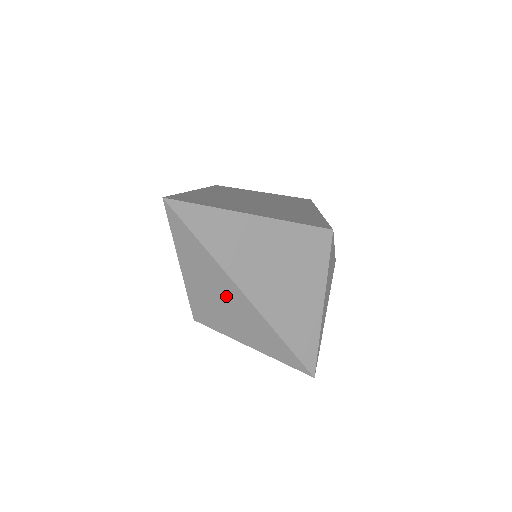
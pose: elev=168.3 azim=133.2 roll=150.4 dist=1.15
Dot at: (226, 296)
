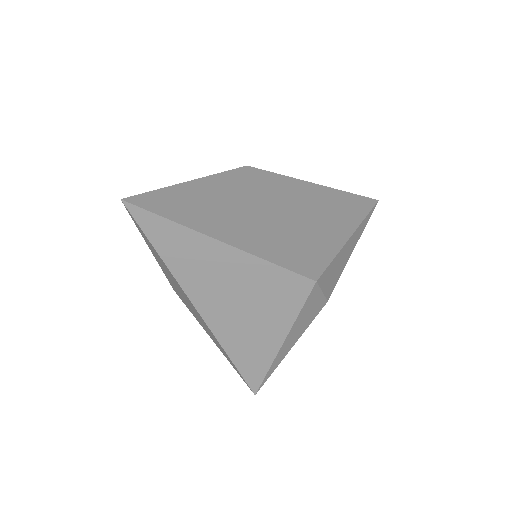
Dot at: (185, 296)
